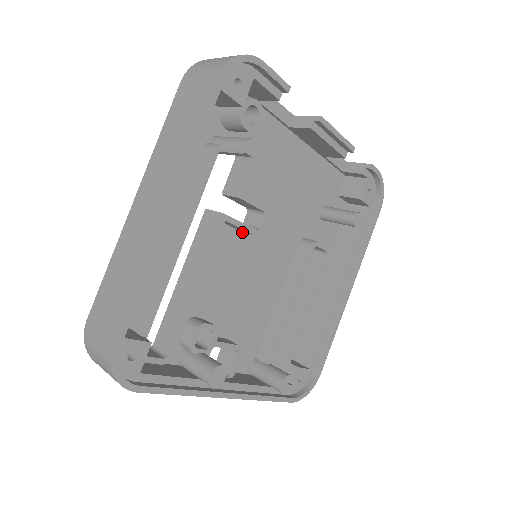
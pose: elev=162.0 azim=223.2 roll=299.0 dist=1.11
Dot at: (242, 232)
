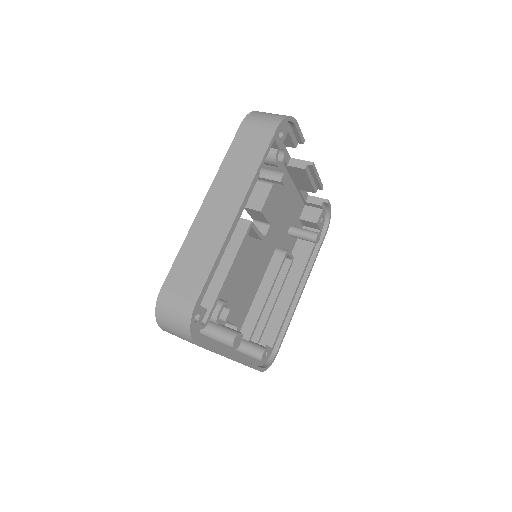
Dot at: (250, 237)
